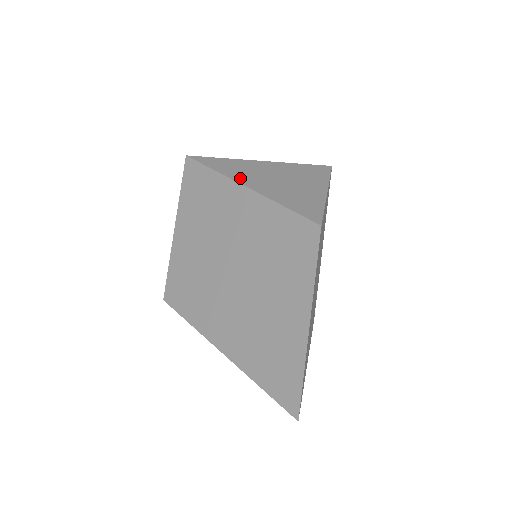
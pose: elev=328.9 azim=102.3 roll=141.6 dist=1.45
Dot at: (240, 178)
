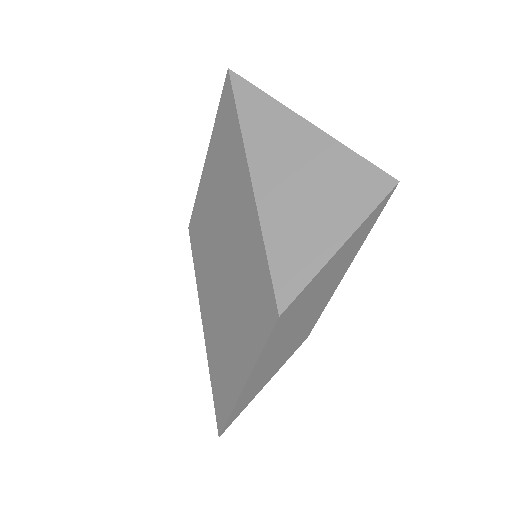
Dot at: (256, 158)
